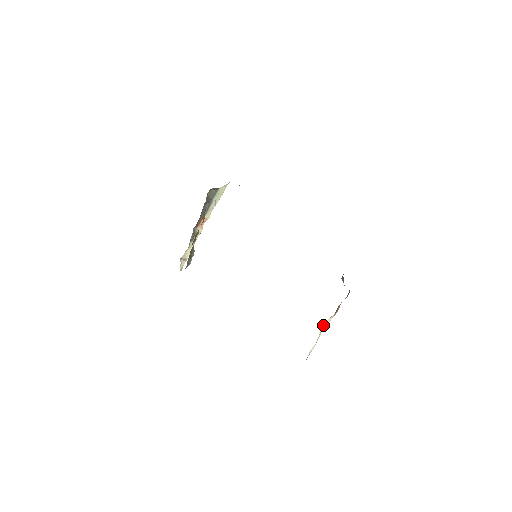
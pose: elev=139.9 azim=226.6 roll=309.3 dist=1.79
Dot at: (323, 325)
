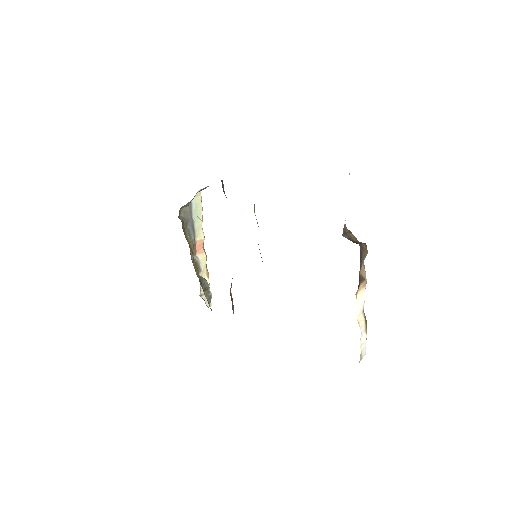
Dot at: (356, 305)
